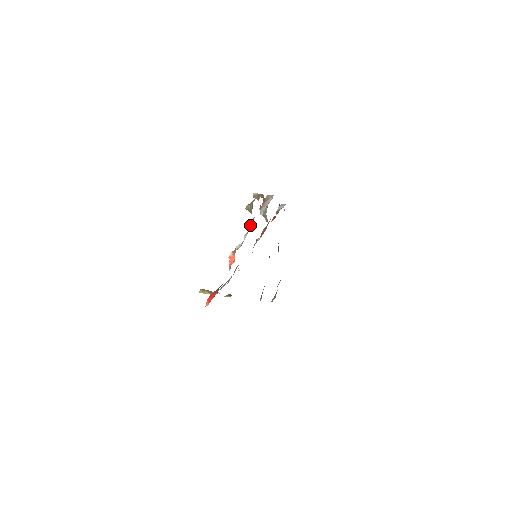
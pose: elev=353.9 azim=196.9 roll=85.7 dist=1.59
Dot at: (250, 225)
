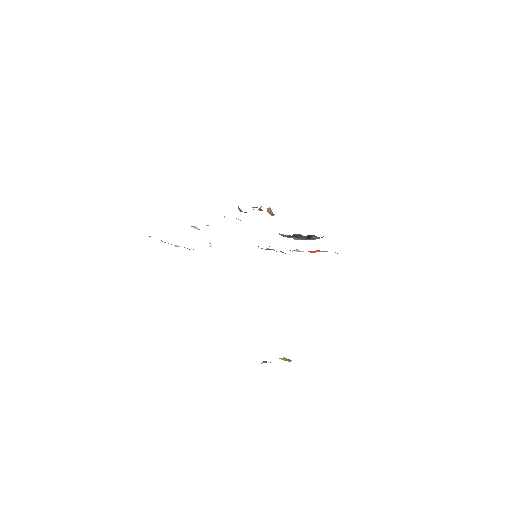
Dot at: occluded
